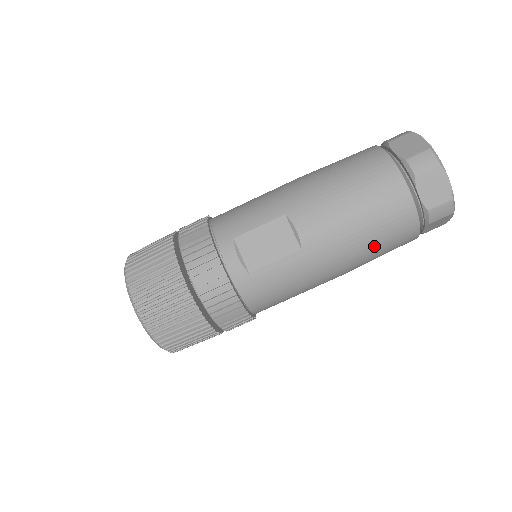
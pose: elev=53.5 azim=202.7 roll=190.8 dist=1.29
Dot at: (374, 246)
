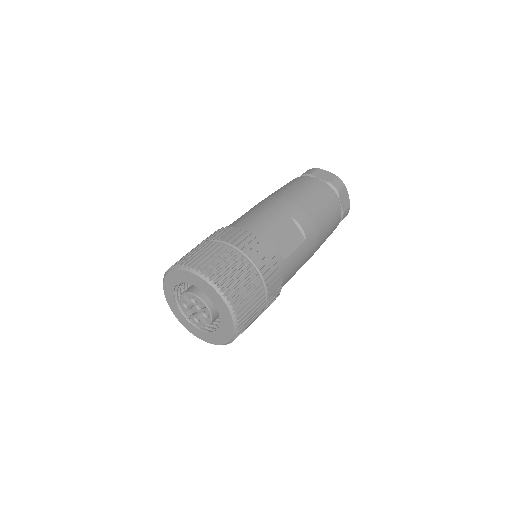
Dot at: (327, 236)
